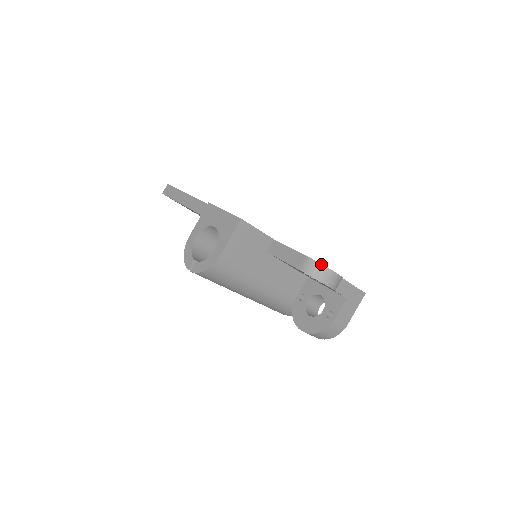
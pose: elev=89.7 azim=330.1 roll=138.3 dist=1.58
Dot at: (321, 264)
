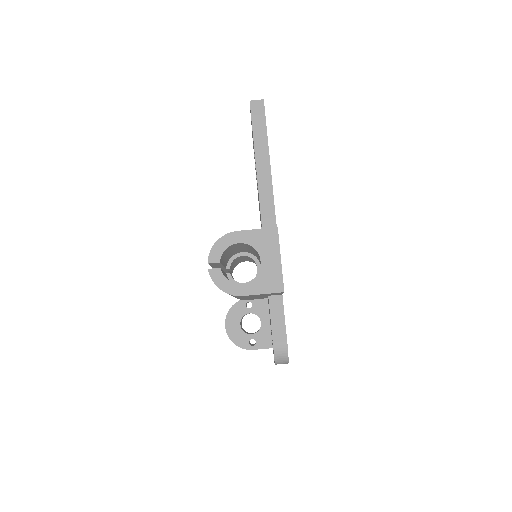
Dot at: (288, 357)
